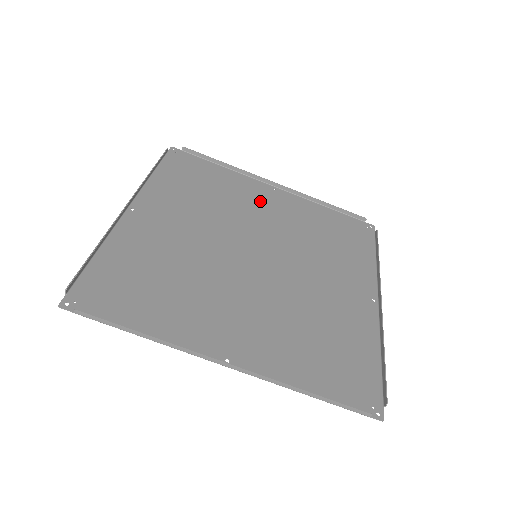
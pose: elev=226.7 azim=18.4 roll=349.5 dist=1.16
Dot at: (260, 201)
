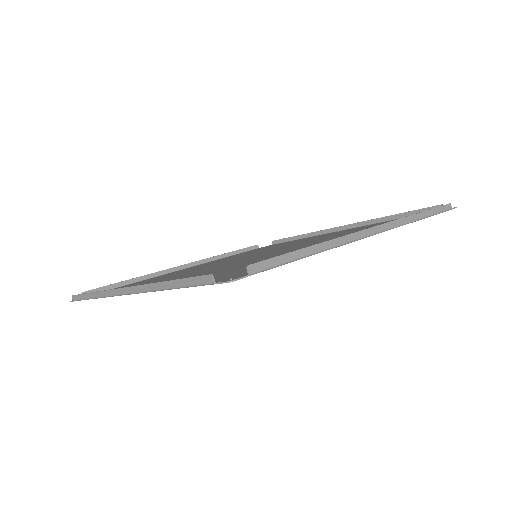
Dot at: occluded
